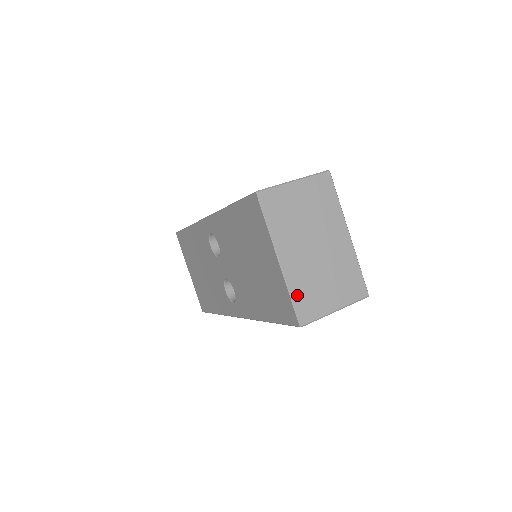
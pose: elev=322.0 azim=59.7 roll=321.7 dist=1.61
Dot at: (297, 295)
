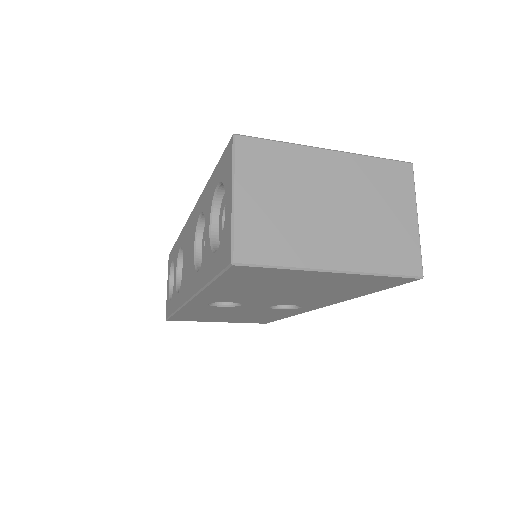
Dot at: (385, 265)
